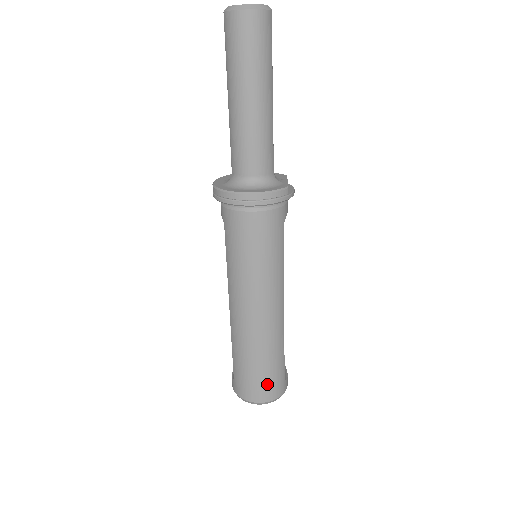
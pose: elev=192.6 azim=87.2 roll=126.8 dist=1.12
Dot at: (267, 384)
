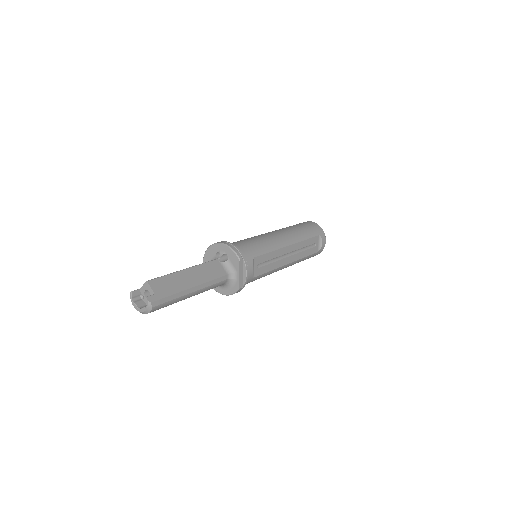
Dot at: occluded
